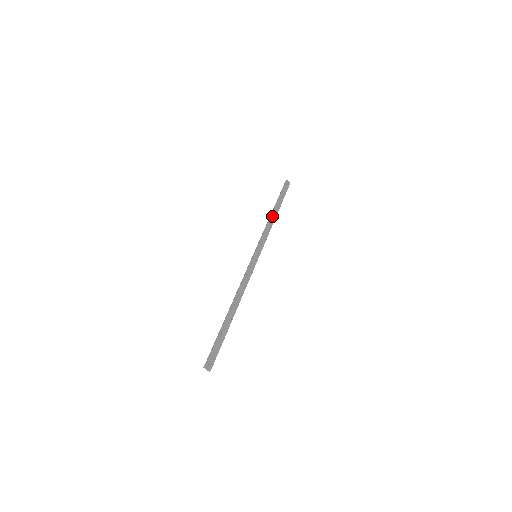
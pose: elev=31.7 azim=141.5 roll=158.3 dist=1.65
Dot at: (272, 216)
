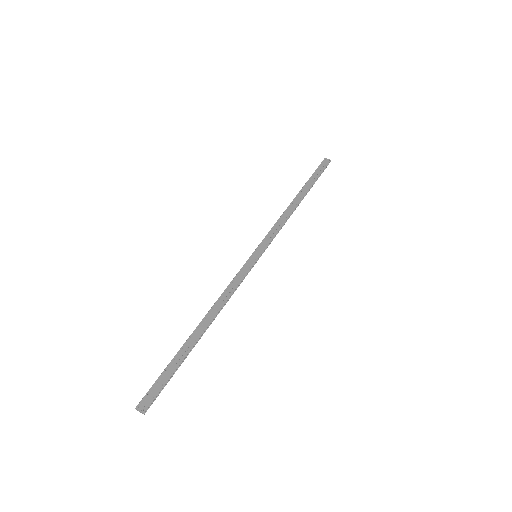
Dot at: (292, 204)
